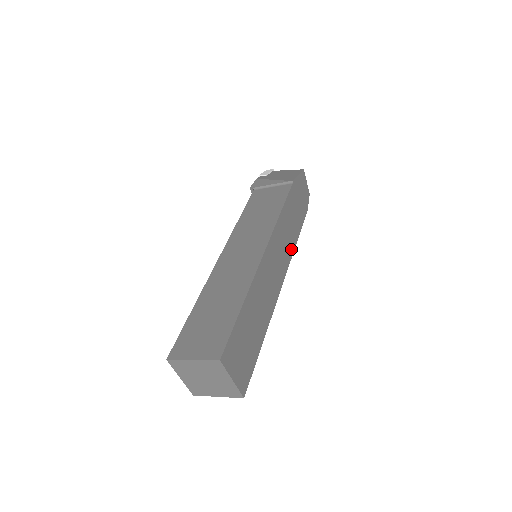
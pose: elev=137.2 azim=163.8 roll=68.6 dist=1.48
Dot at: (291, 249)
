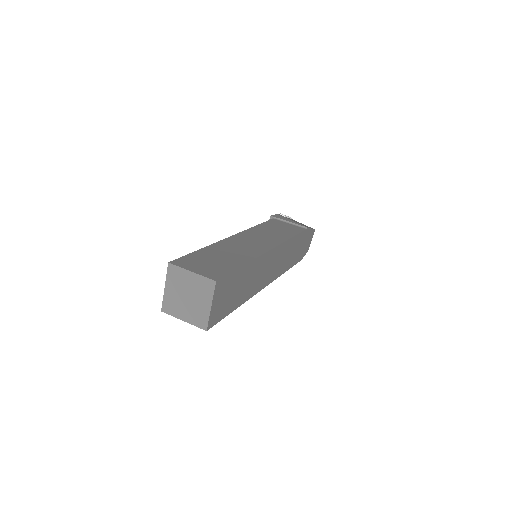
Dot at: (281, 271)
